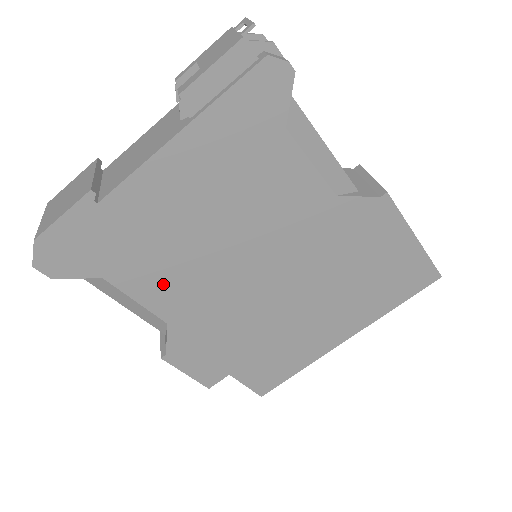
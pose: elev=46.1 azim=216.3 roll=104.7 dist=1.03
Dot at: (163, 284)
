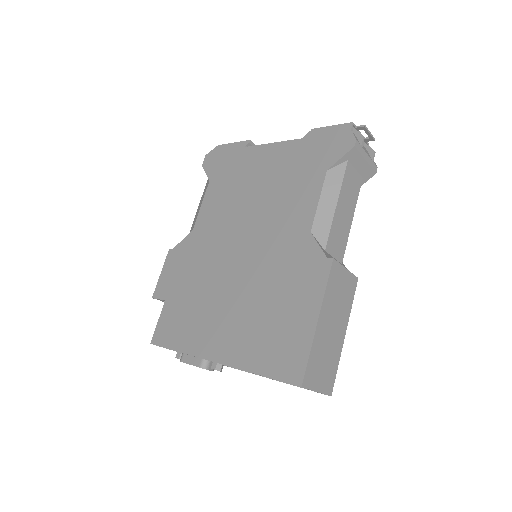
Dot at: (216, 206)
